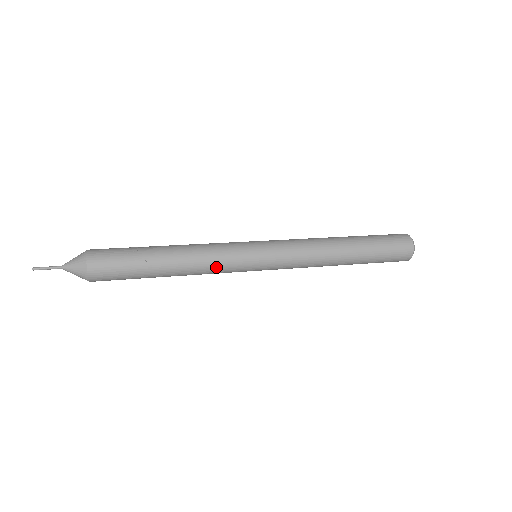
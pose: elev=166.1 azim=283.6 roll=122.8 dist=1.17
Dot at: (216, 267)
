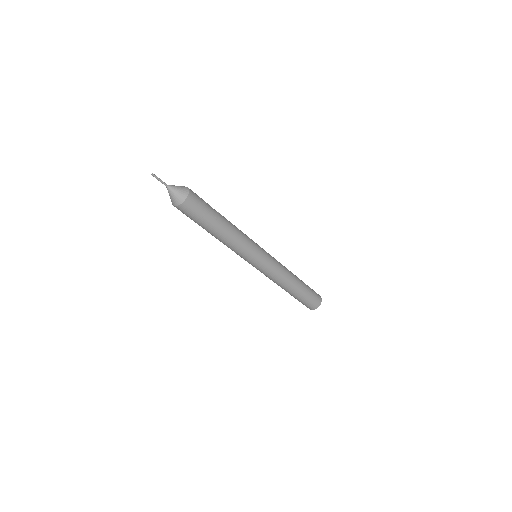
Dot at: (242, 247)
